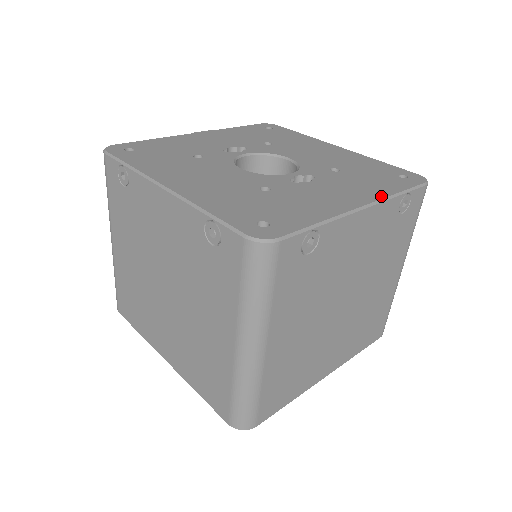
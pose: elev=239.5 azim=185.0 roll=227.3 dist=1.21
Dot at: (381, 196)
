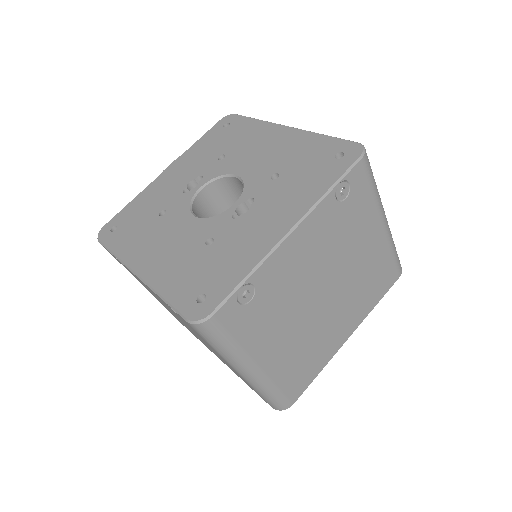
Dot at: (308, 206)
